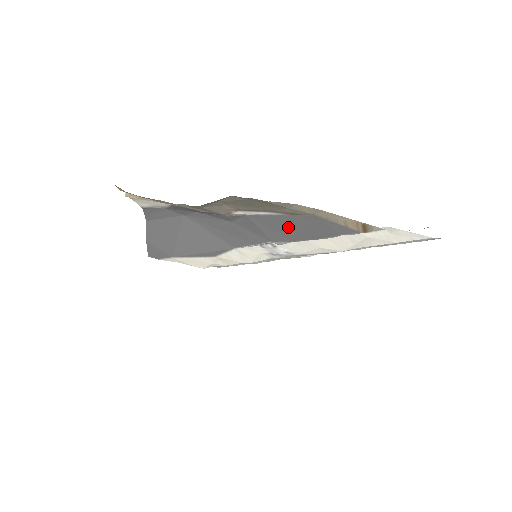
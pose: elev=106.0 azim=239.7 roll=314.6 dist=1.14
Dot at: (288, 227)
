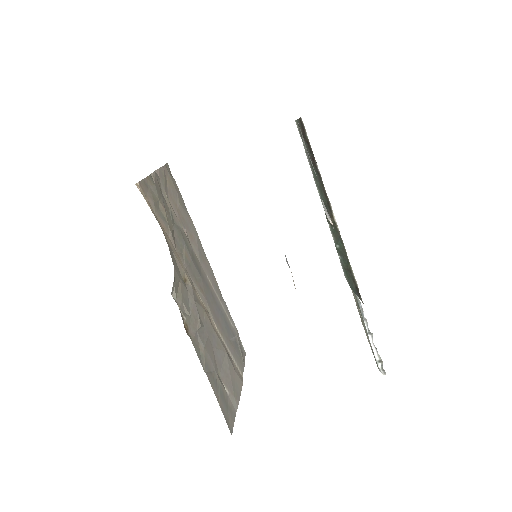
Dot at: occluded
